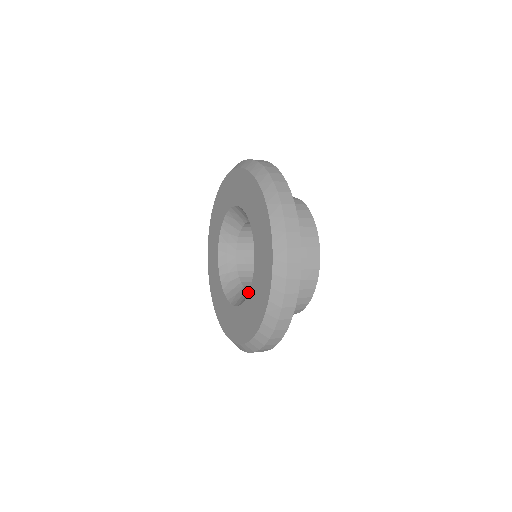
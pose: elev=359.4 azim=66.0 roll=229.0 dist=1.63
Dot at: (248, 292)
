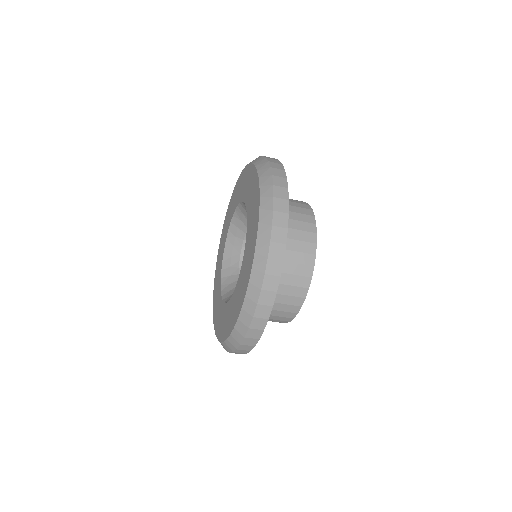
Dot at: occluded
